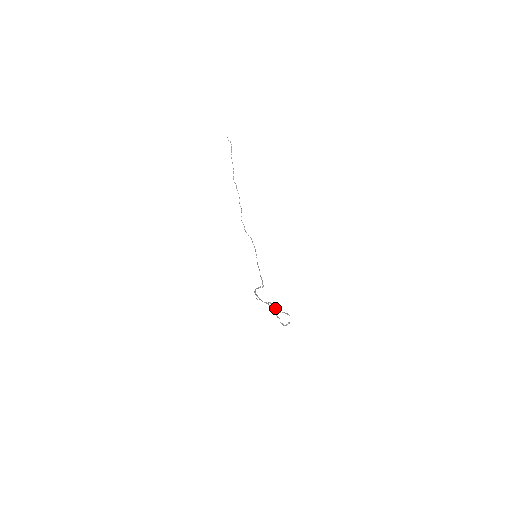
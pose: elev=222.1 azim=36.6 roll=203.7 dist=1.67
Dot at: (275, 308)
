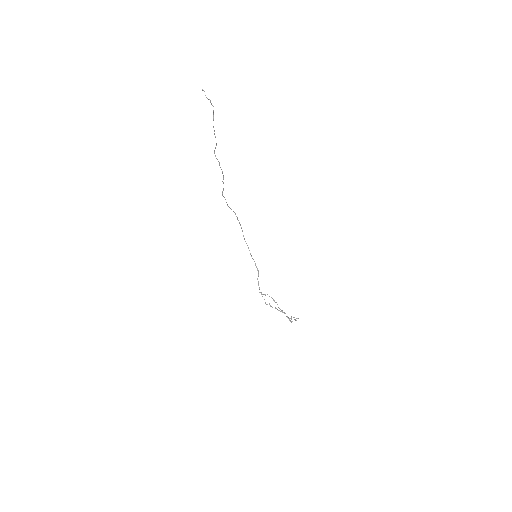
Dot at: occluded
